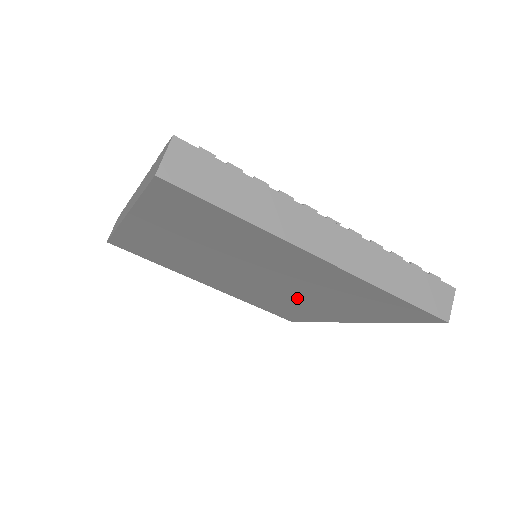
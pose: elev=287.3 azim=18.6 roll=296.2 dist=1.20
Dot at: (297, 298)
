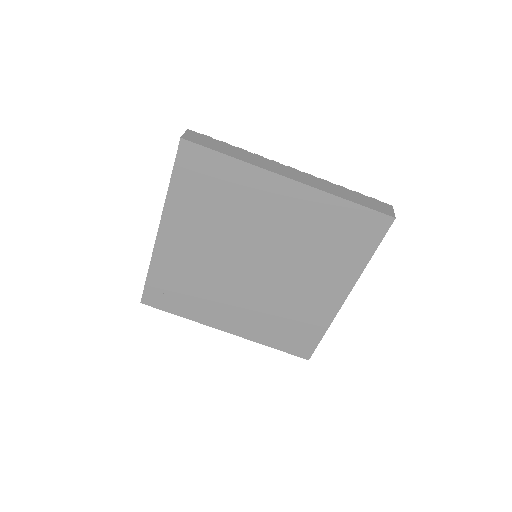
Dot at: (296, 282)
